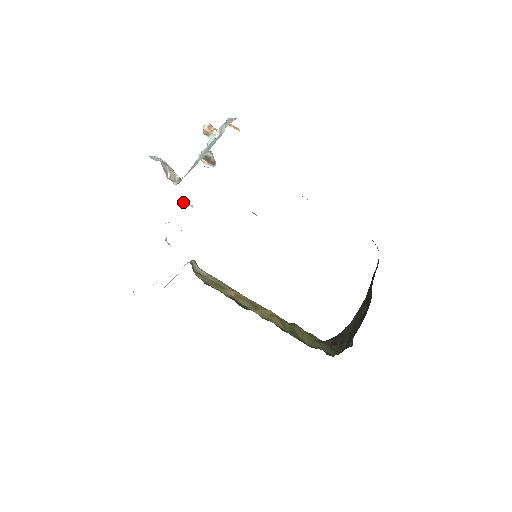
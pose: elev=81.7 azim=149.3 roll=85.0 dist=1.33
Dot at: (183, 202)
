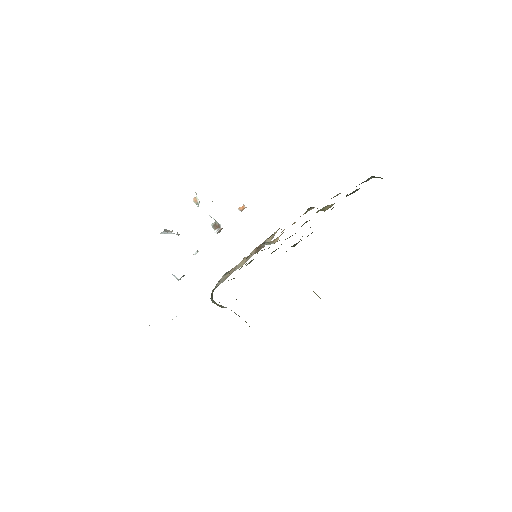
Dot at: (194, 254)
